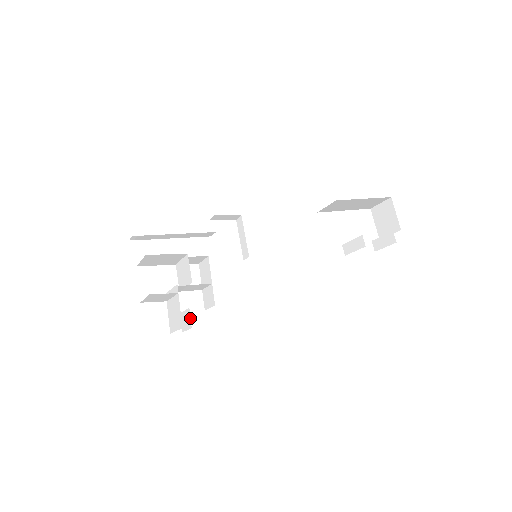
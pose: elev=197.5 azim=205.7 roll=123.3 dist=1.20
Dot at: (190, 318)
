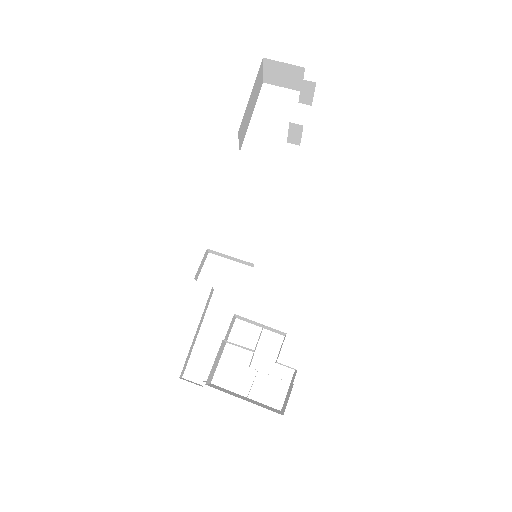
Dot at: occluded
